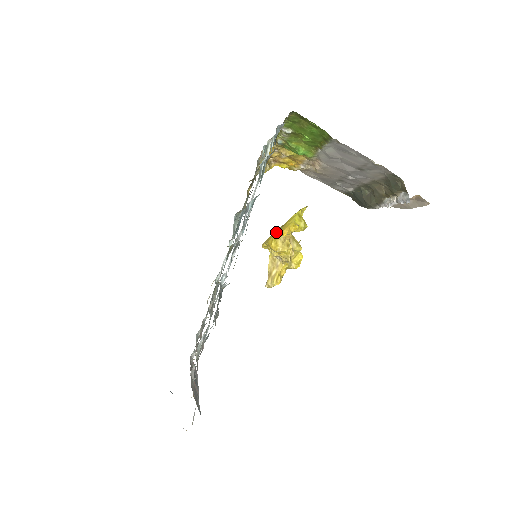
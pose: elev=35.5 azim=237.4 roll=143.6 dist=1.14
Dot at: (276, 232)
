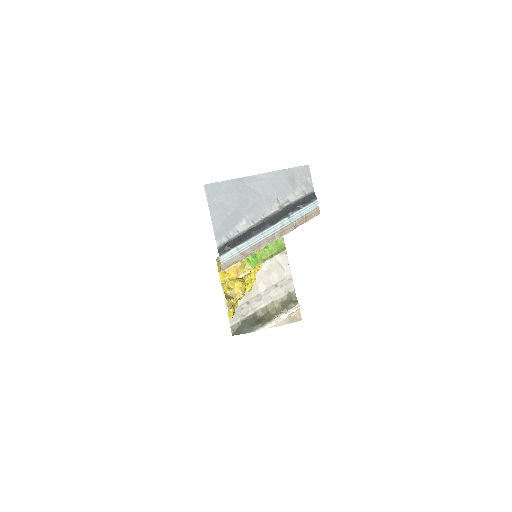
Dot at: occluded
